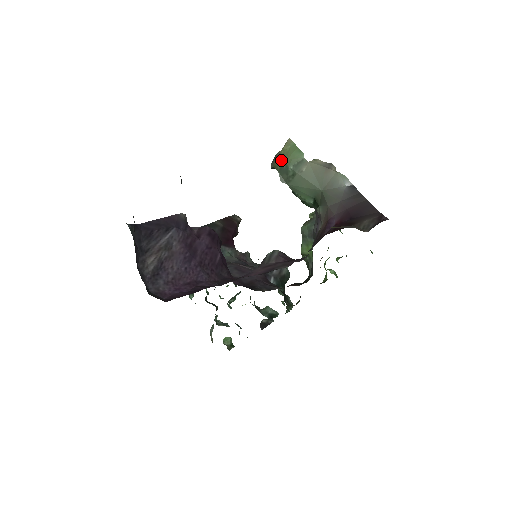
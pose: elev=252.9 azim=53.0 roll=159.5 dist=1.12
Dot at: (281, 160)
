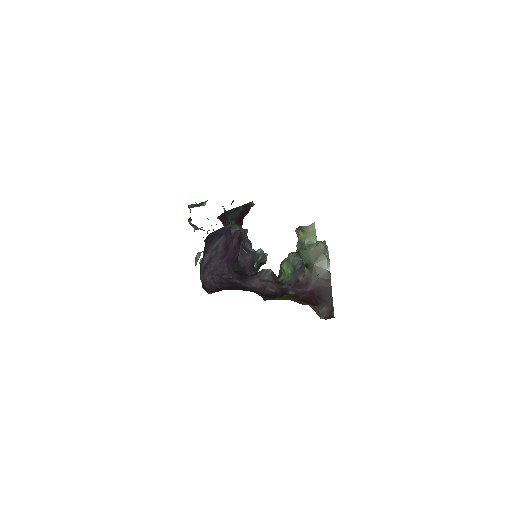
Dot at: (303, 236)
